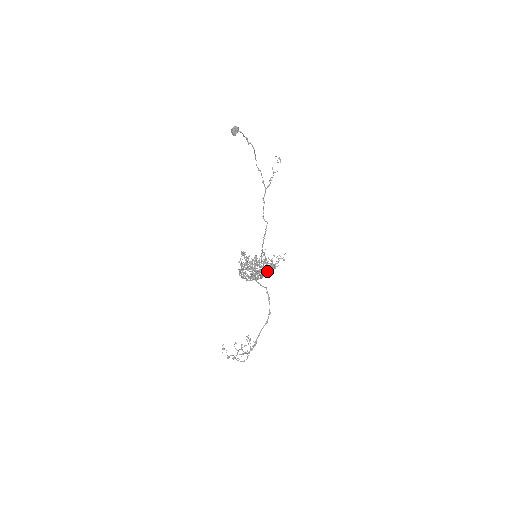
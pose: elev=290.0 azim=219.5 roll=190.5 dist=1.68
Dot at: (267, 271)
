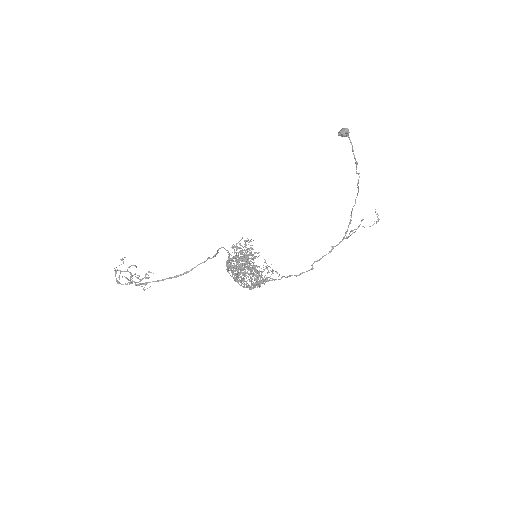
Dot at: occluded
